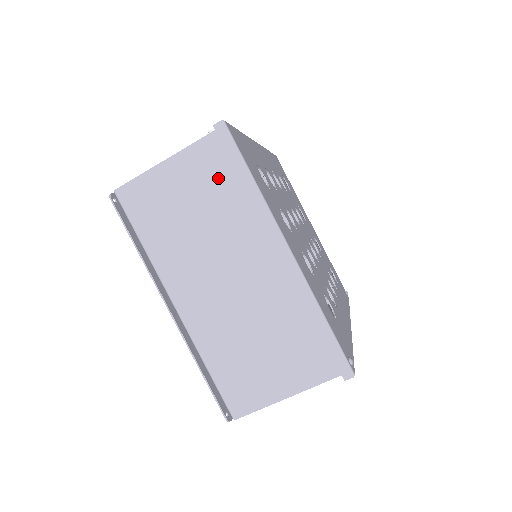
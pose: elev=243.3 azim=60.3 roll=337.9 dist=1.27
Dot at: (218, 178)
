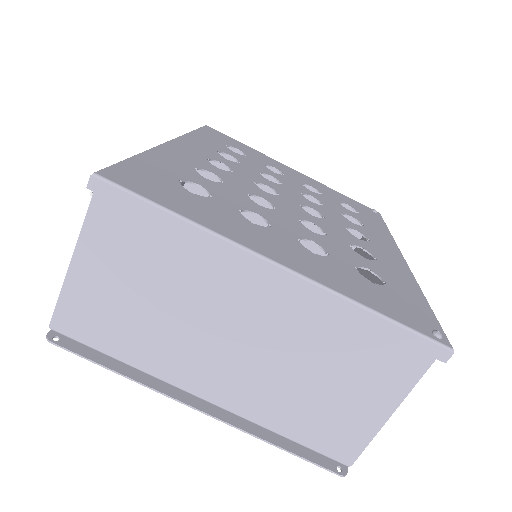
Dot at: (140, 241)
